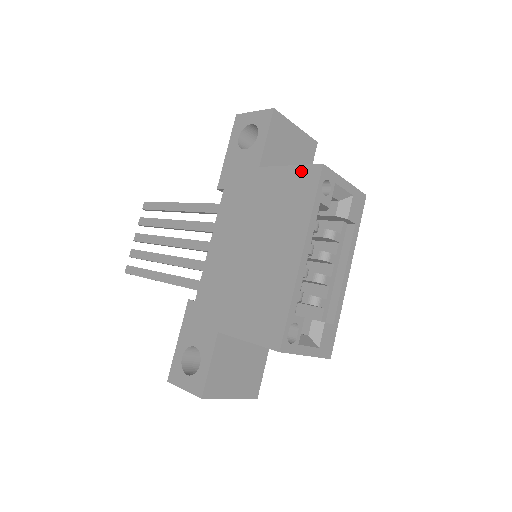
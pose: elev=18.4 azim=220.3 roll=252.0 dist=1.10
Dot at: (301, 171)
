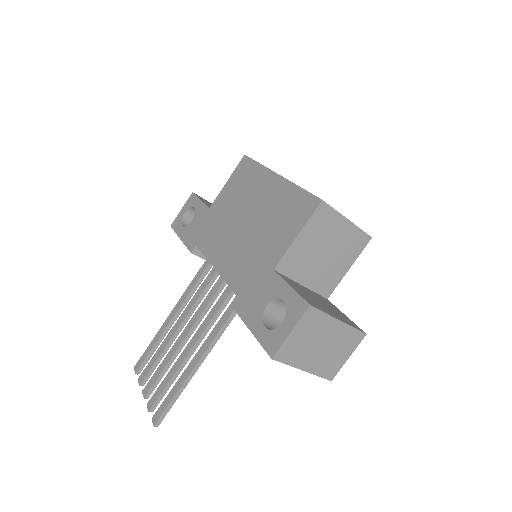
Dot at: (236, 172)
